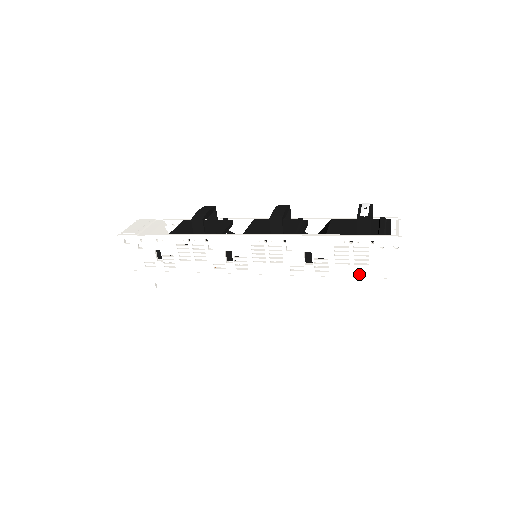
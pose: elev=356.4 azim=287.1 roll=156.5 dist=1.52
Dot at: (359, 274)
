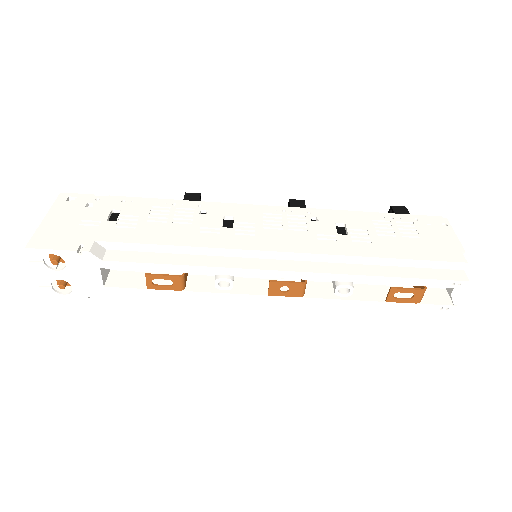
Dot at: (412, 246)
